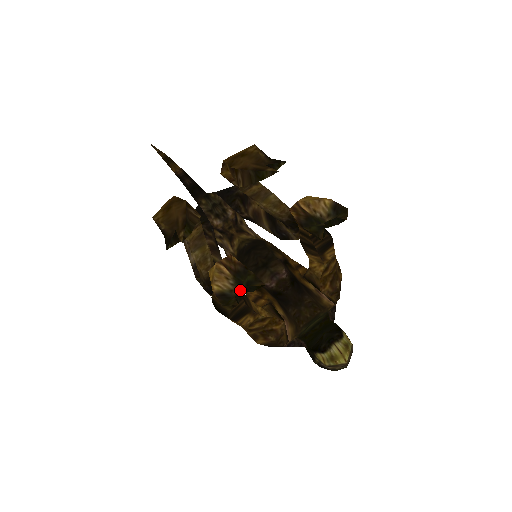
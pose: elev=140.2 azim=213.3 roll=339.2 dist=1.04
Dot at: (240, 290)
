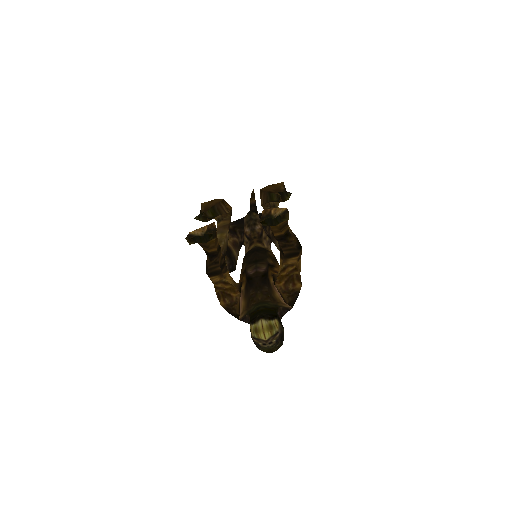
Dot at: (203, 238)
